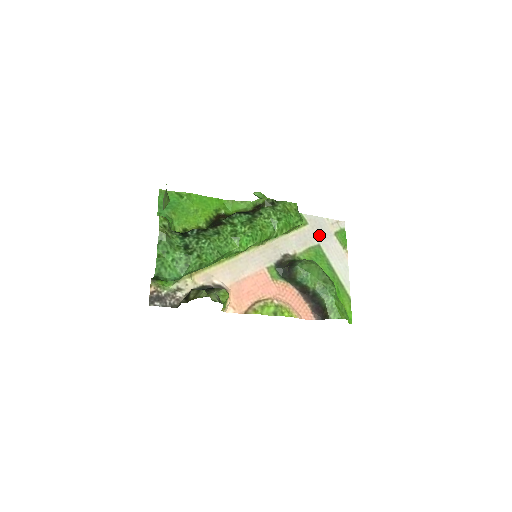
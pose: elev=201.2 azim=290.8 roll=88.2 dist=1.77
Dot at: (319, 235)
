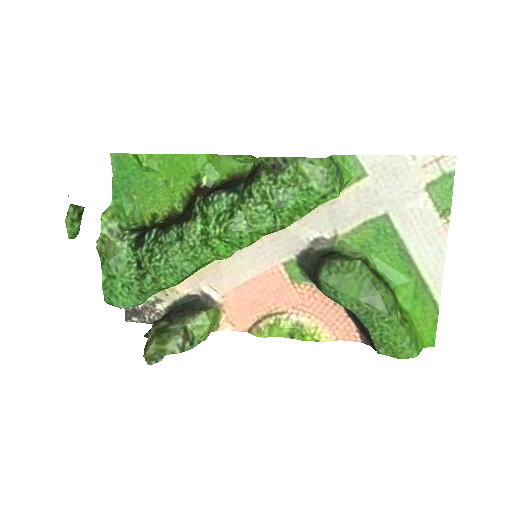
Dot at: (389, 195)
